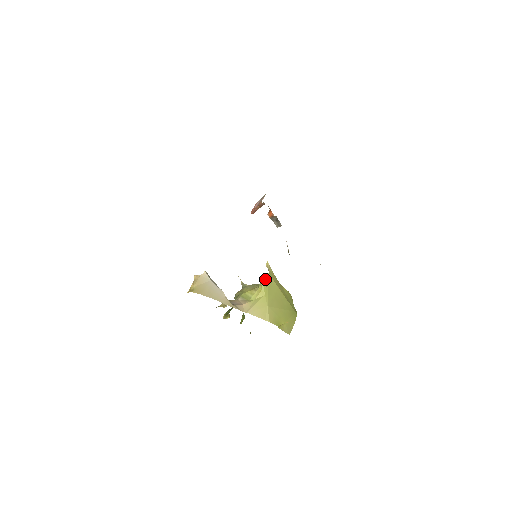
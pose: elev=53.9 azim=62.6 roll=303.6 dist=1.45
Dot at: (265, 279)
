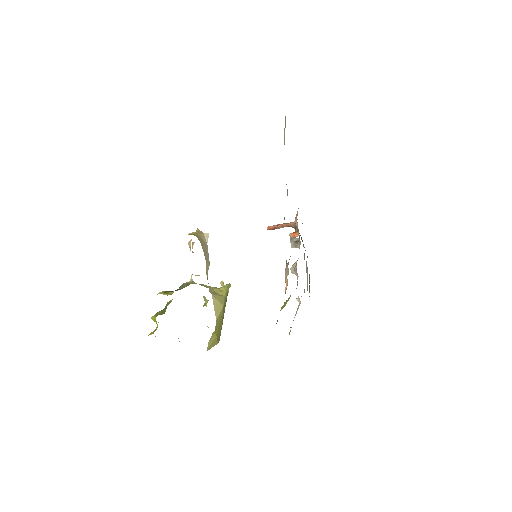
Dot at: (229, 286)
